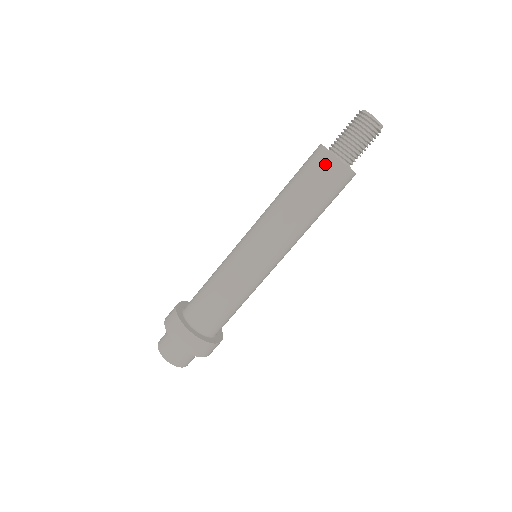
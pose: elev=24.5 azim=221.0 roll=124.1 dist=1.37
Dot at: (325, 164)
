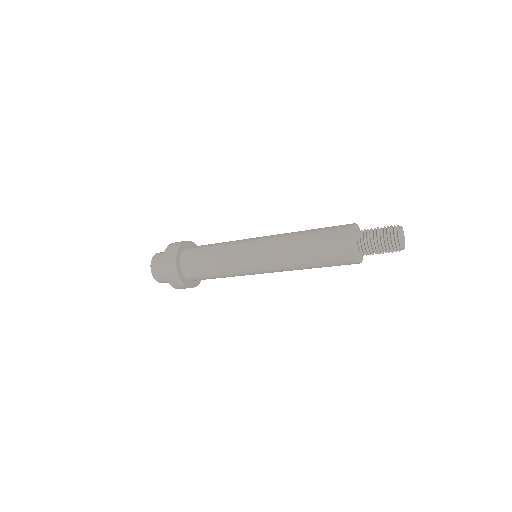
Dot at: (342, 243)
